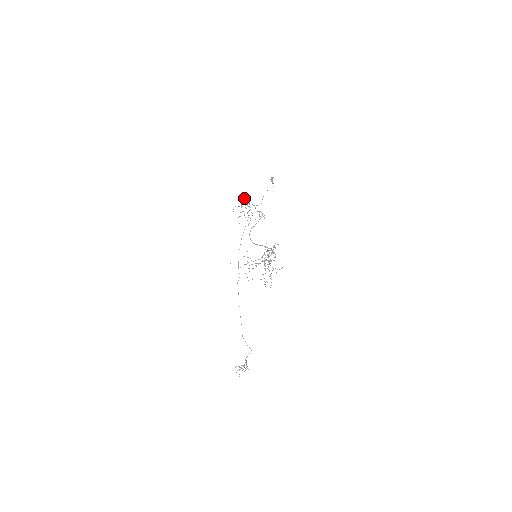
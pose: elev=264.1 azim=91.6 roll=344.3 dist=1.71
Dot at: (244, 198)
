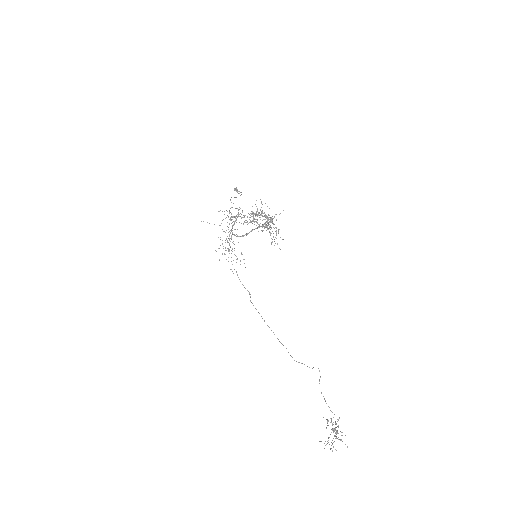
Dot at: occluded
